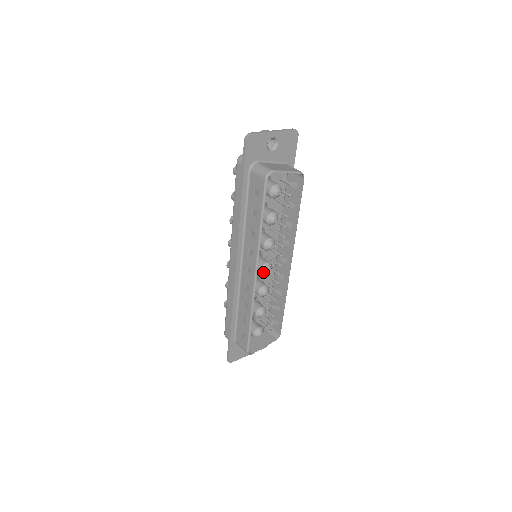
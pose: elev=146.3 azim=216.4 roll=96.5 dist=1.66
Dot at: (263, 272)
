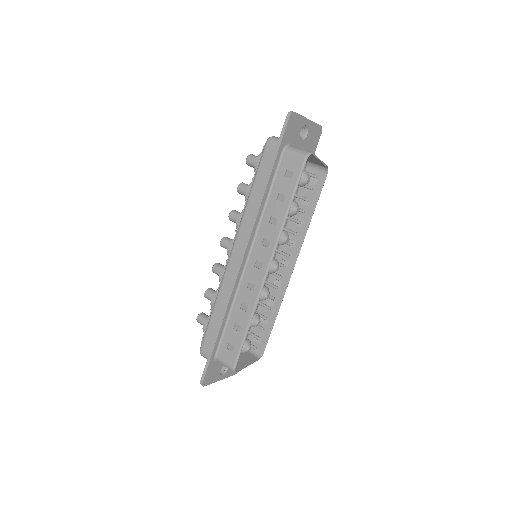
Dot at: (271, 269)
